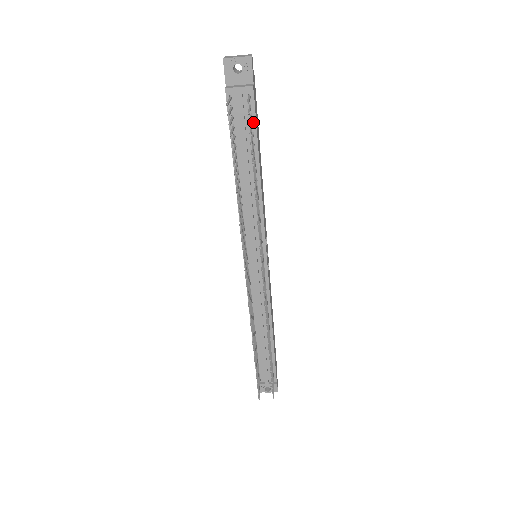
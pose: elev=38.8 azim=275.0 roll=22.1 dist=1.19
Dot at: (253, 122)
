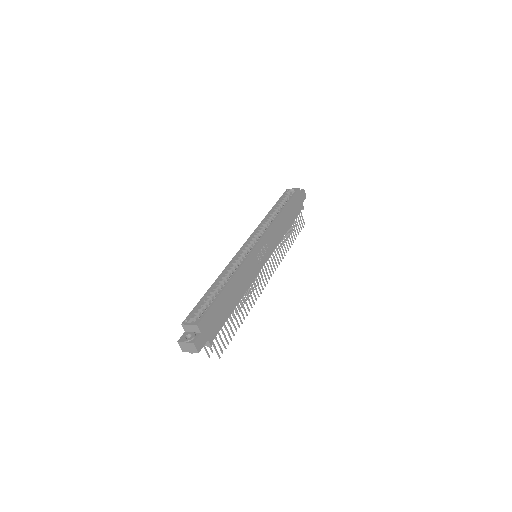
Dot at: (220, 328)
